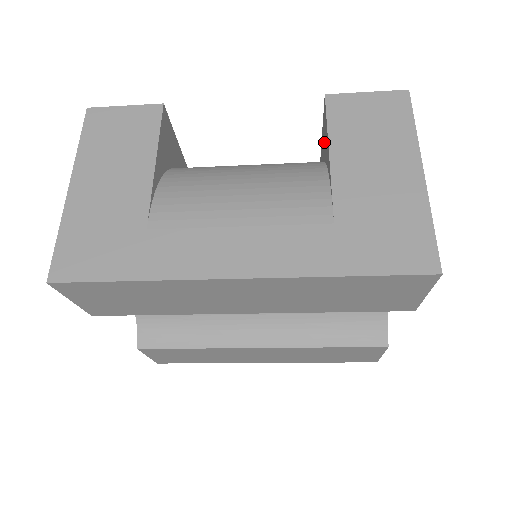
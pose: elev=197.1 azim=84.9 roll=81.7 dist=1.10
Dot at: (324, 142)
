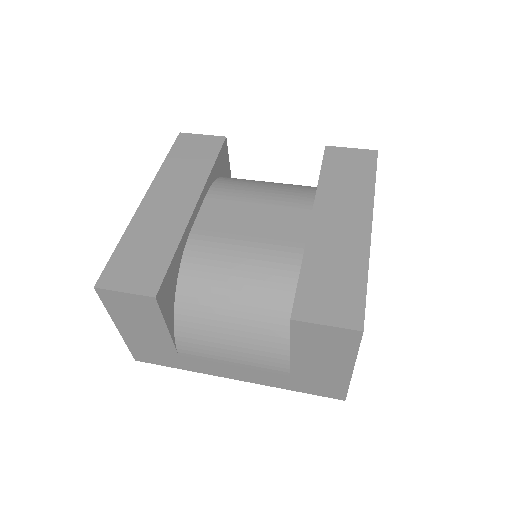
Dot at: occluded
